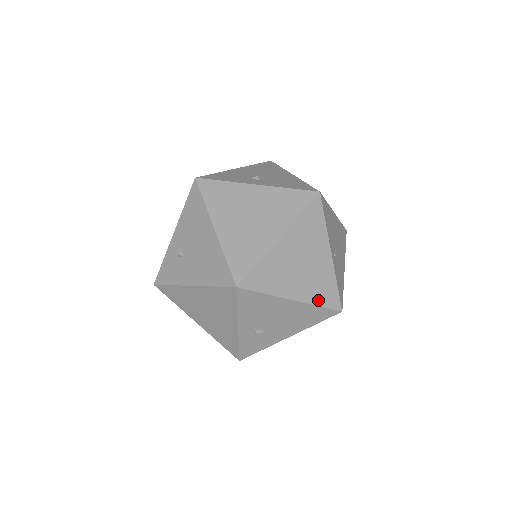
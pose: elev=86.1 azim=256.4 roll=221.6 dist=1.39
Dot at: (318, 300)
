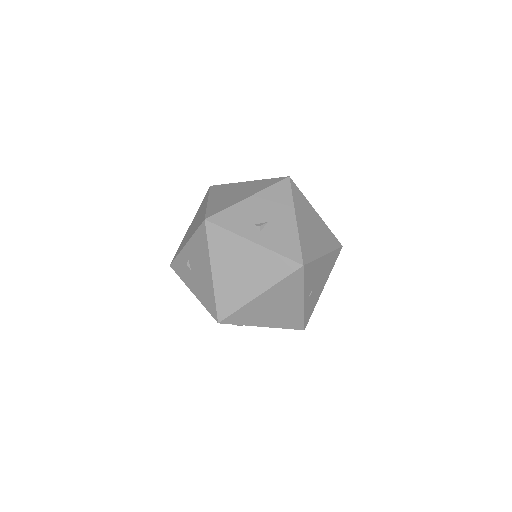
Dot at: (285, 326)
